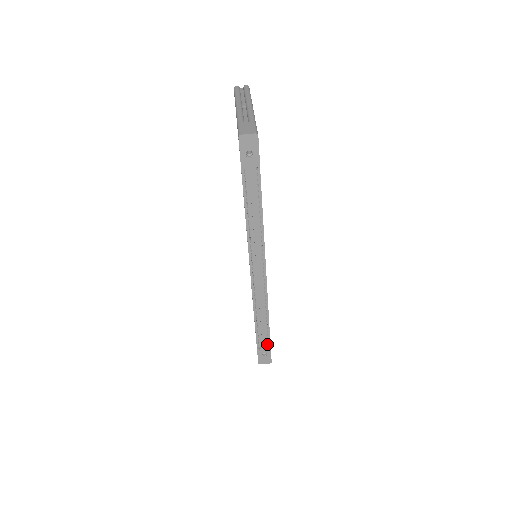
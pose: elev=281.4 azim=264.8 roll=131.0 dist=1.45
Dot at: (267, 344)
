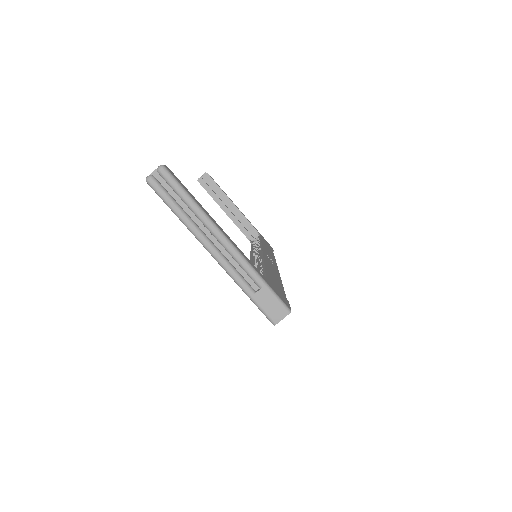
Dot at: occluded
